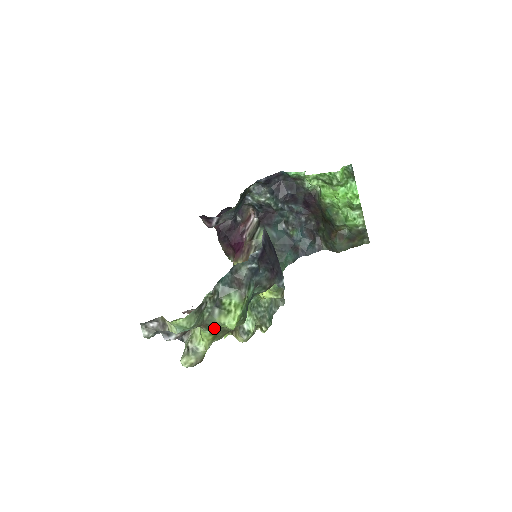
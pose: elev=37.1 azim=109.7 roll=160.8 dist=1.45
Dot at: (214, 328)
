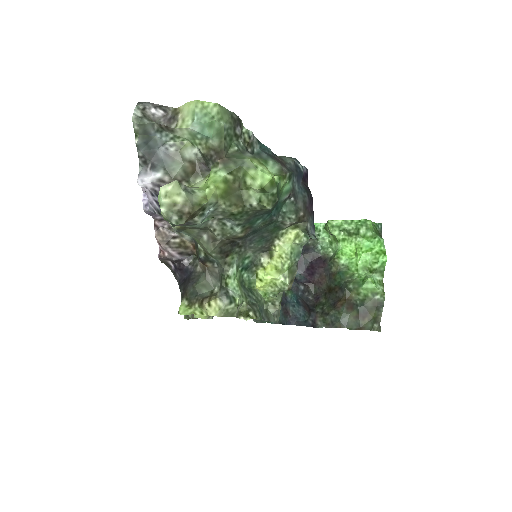
Dot at: (236, 172)
